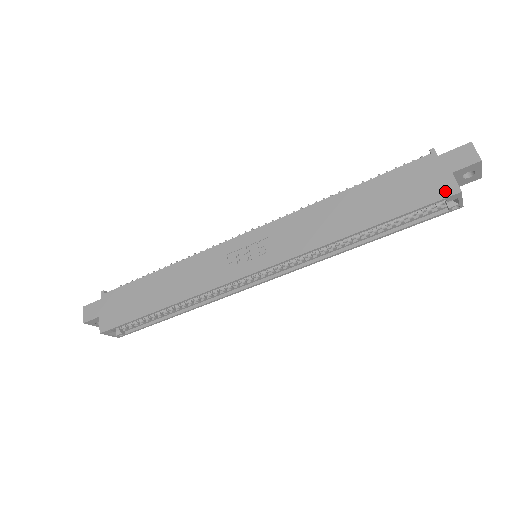
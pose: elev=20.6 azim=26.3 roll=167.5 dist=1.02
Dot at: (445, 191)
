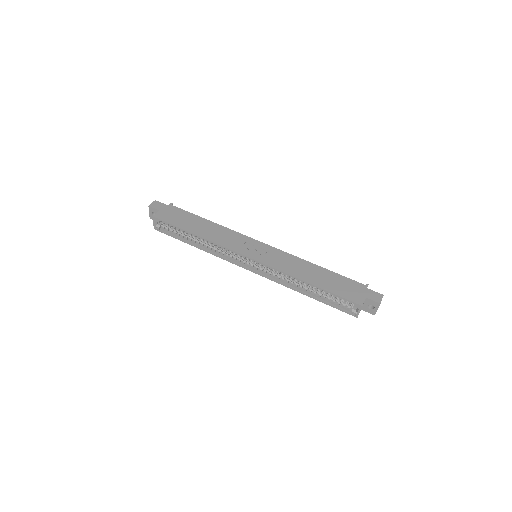
Dot at: (357, 300)
